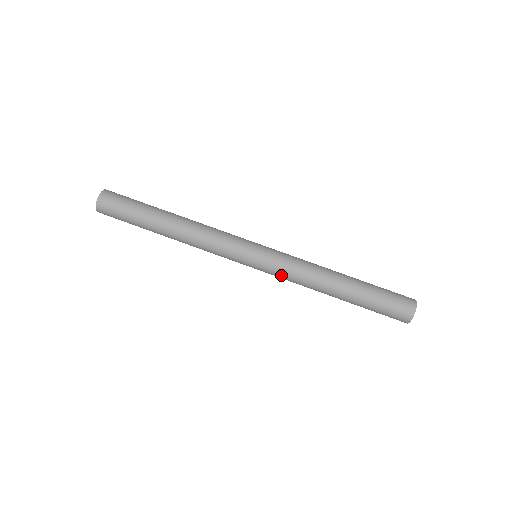
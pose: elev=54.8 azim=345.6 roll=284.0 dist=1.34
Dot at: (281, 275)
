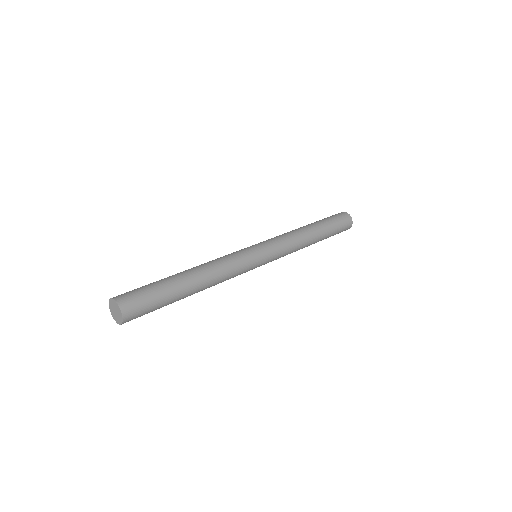
Dot at: (281, 245)
